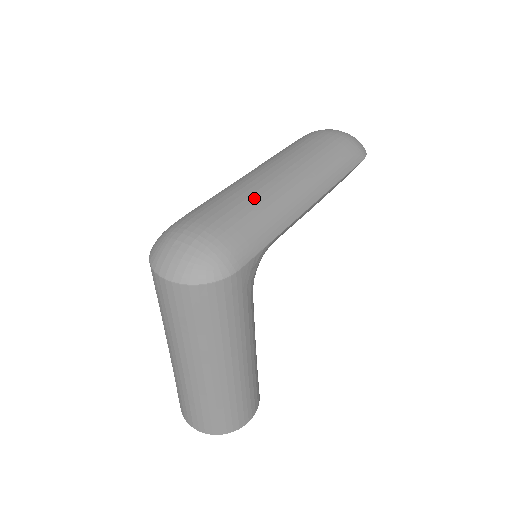
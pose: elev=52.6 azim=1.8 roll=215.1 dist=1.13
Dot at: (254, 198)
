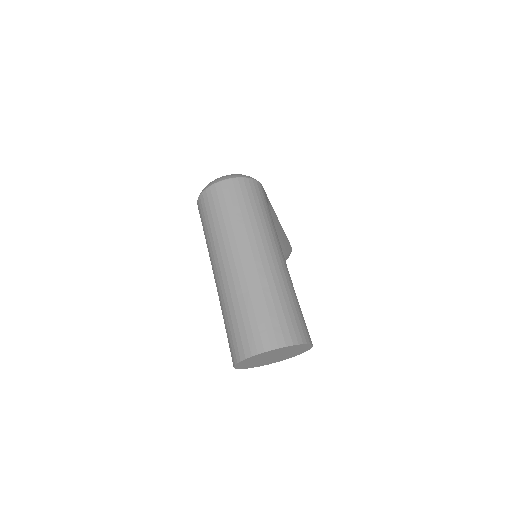
Dot at: occluded
